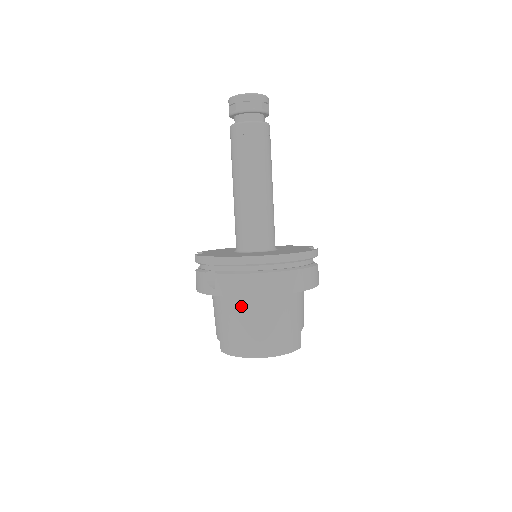
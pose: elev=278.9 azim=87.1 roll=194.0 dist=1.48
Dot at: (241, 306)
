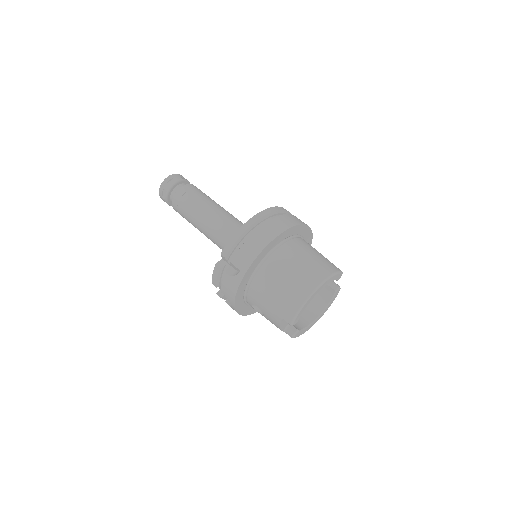
Dot at: (269, 269)
